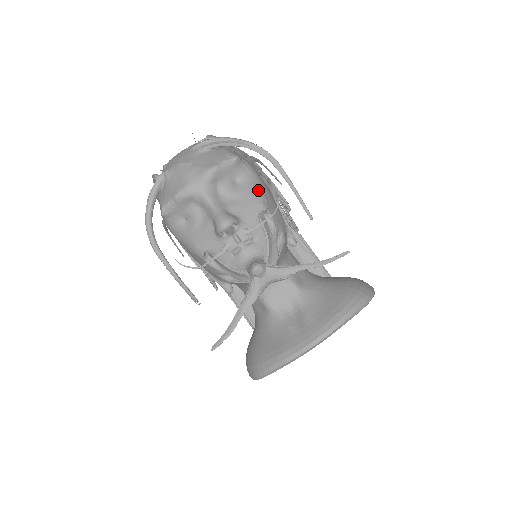
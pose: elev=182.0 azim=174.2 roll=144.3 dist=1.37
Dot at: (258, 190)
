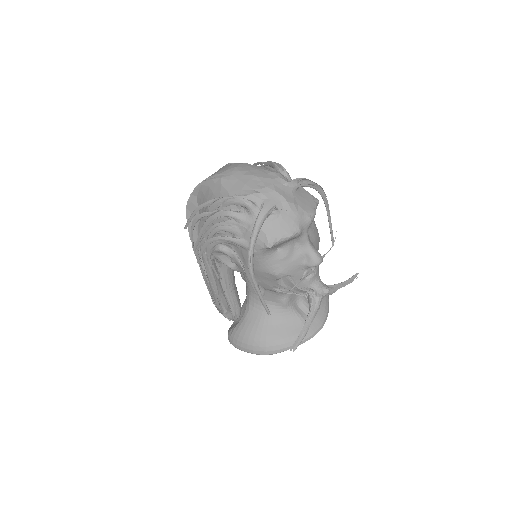
Dot at: (315, 224)
